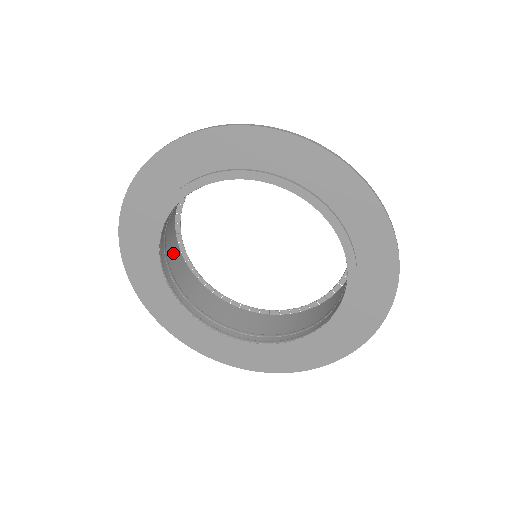
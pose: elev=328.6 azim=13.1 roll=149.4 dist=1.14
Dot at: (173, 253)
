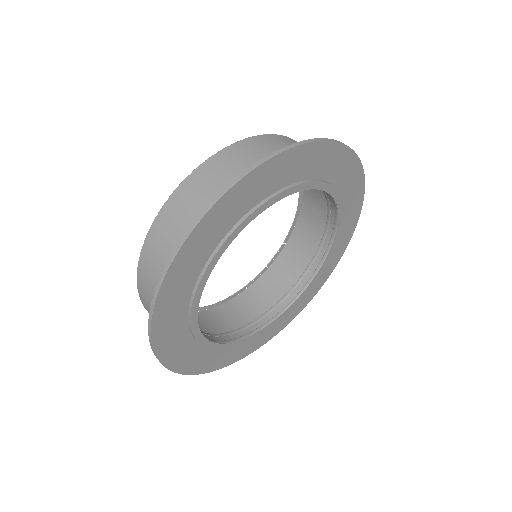
Dot at: occluded
